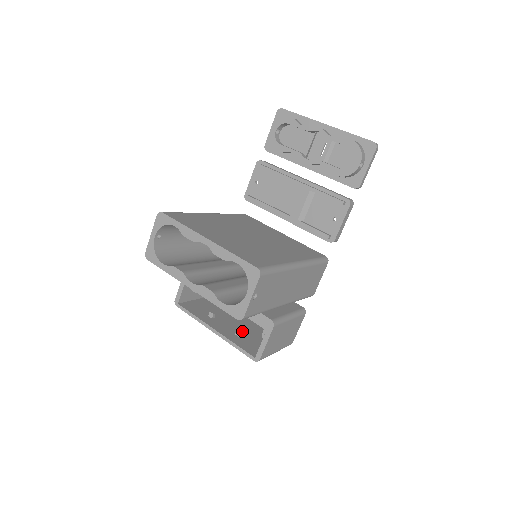
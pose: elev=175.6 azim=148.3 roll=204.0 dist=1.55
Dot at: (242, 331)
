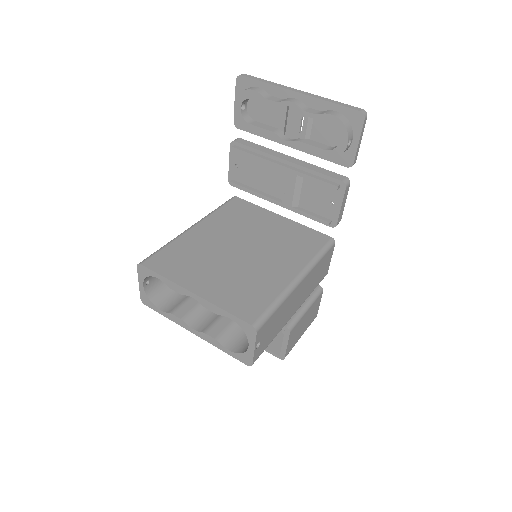
Dot at: occluded
